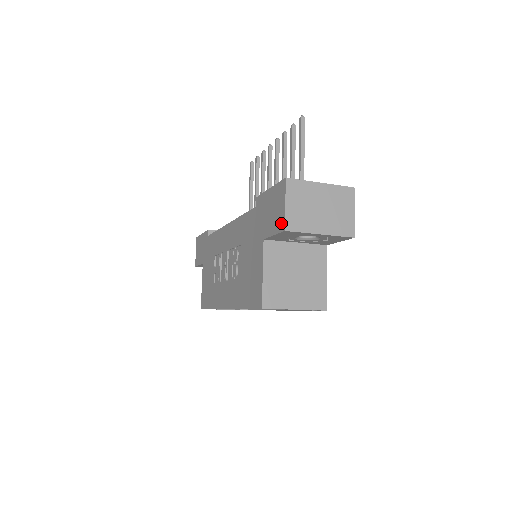
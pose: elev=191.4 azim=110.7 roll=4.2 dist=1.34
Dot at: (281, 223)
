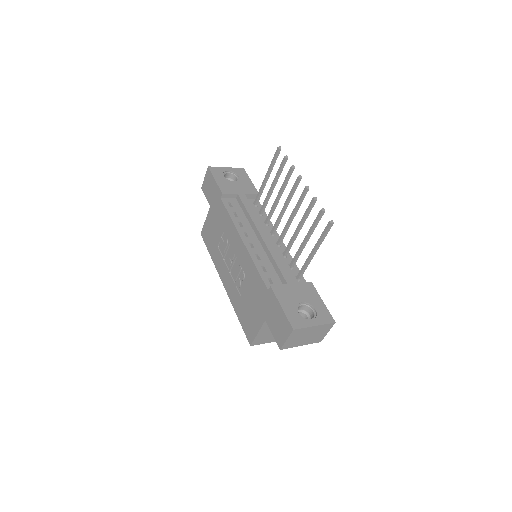
Dot at: (280, 342)
